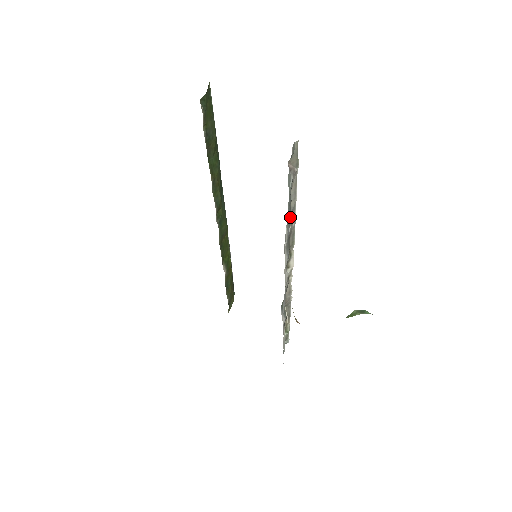
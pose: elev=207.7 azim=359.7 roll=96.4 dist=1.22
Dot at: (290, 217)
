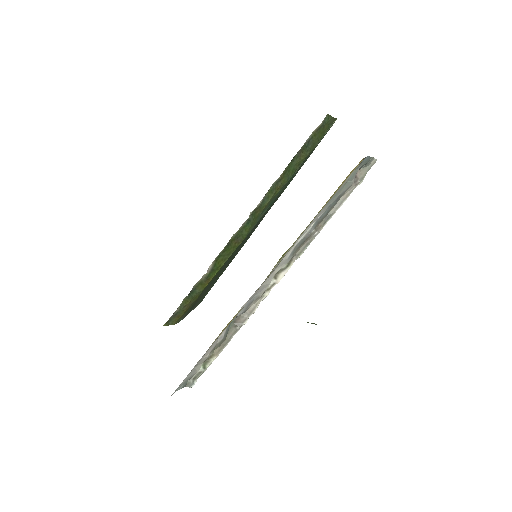
Dot at: (321, 222)
